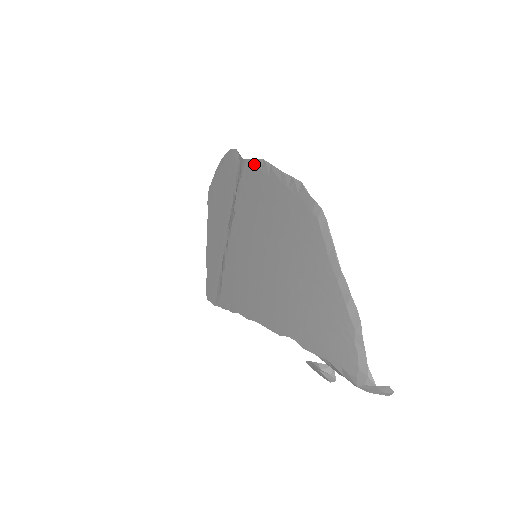
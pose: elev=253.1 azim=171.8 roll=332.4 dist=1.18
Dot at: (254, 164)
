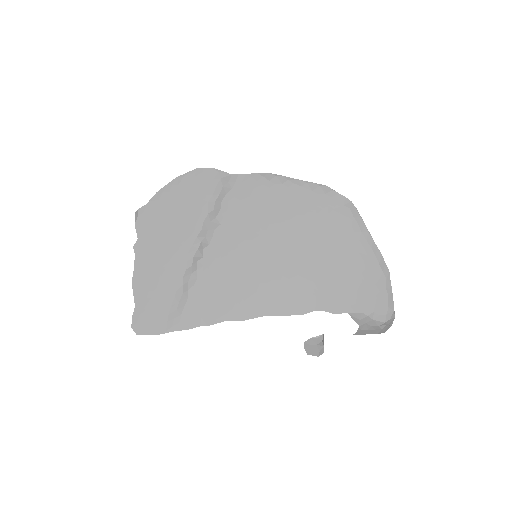
Dot at: (256, 177)
